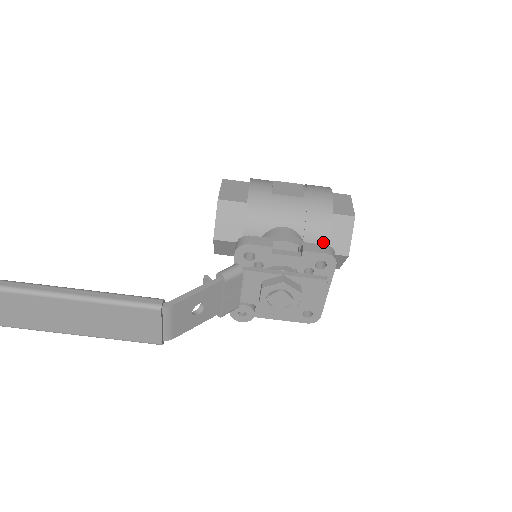
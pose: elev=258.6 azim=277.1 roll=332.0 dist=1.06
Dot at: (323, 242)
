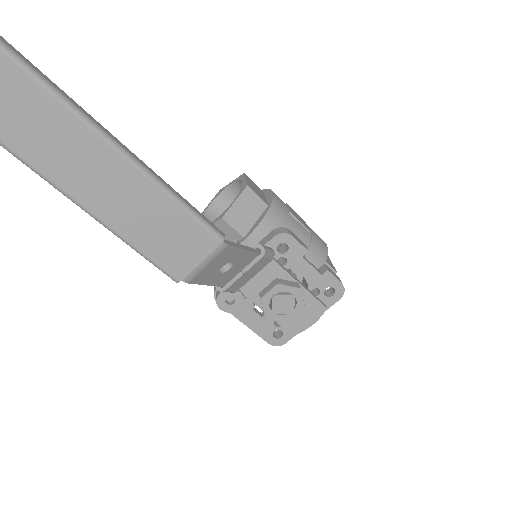
Dot at: occluded
